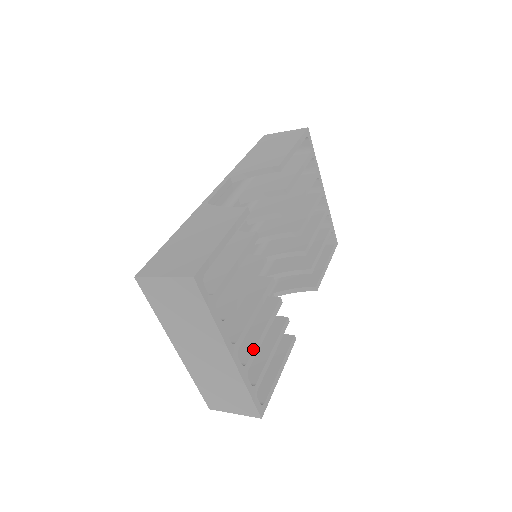
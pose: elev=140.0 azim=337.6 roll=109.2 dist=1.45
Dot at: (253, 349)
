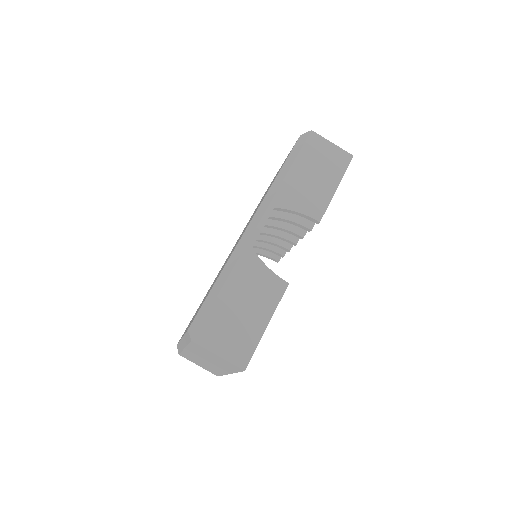
Dot at: occluded
